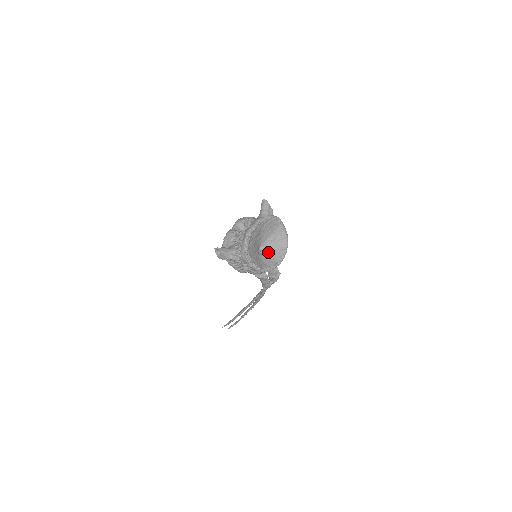
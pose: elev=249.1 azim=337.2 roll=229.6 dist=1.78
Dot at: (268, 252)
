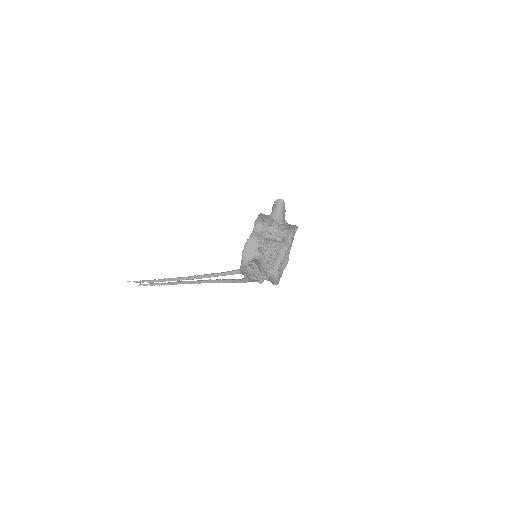
Dot at: occluded
